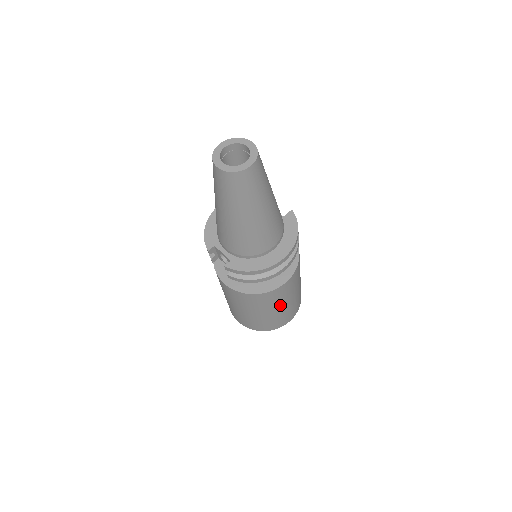
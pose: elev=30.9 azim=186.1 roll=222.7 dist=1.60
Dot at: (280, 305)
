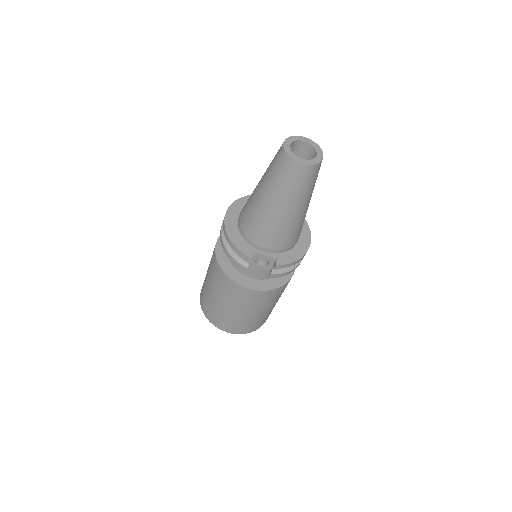
Dot at: occluded
